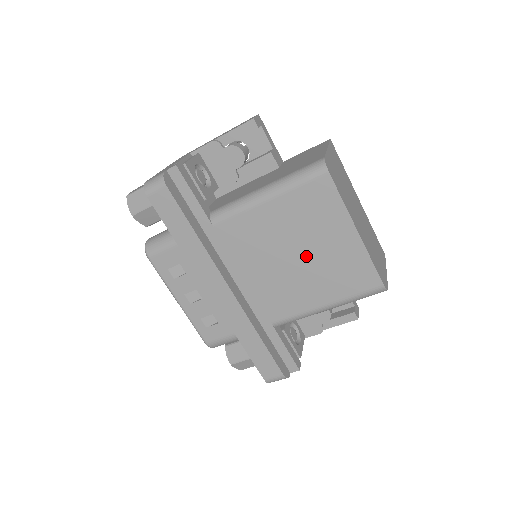
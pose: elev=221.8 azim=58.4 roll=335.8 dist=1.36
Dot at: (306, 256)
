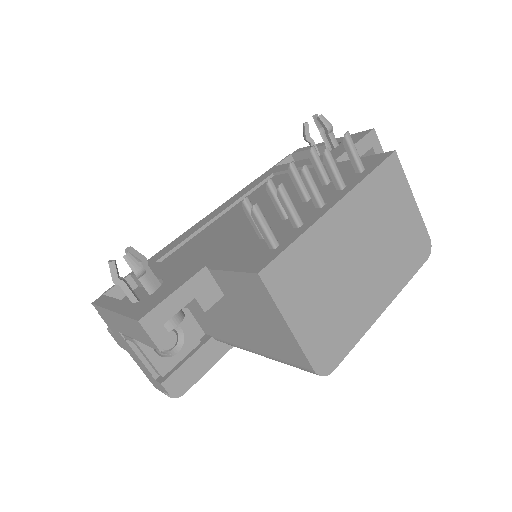
Dot at: occluded
